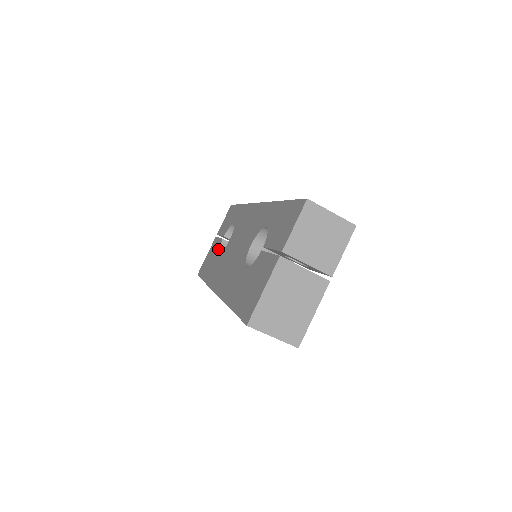
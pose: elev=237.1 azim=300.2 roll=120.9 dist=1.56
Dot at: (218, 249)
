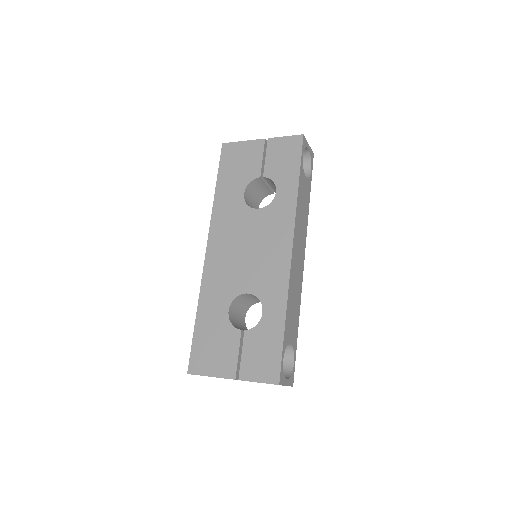
Dot at: (249, 181)
